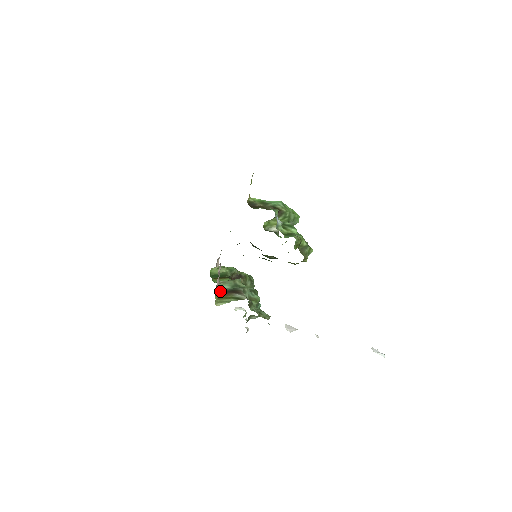
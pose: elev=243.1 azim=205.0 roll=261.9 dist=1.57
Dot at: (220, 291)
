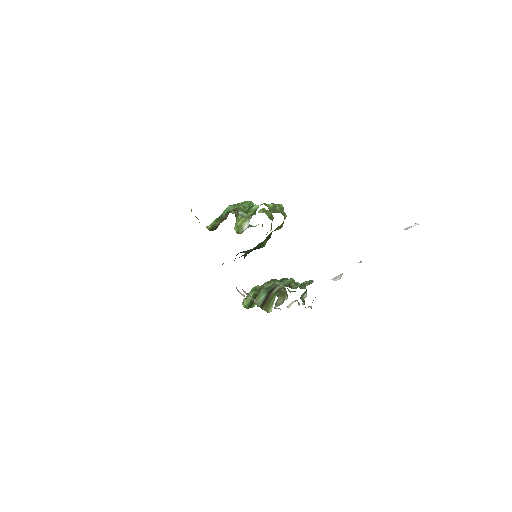
Dot at: (262, 304)
